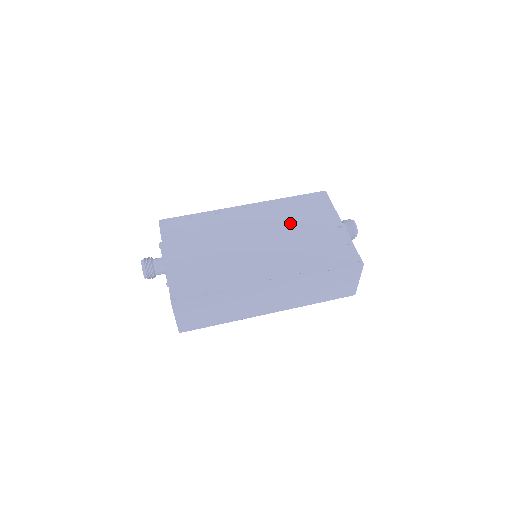
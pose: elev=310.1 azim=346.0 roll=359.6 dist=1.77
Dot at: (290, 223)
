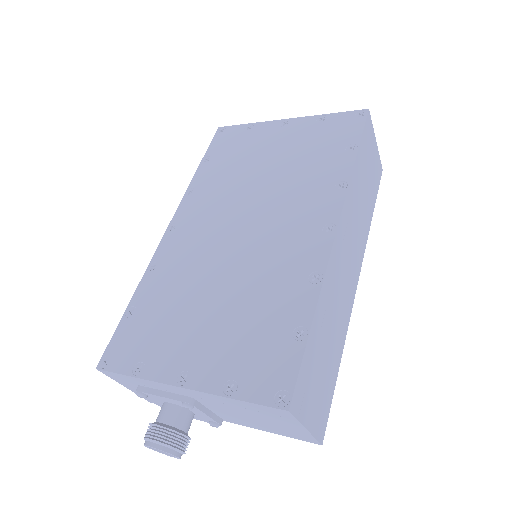
Dot at: (241, 178)
